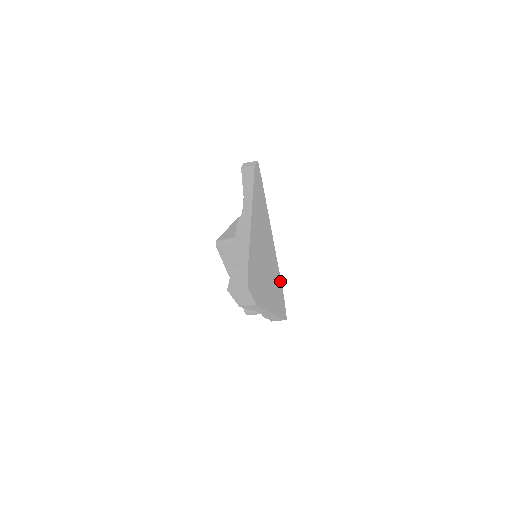
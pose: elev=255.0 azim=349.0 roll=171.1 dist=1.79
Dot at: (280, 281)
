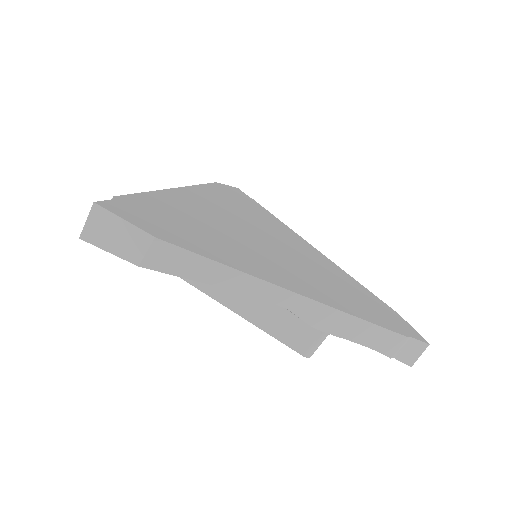
Dot at: (369, 294)
